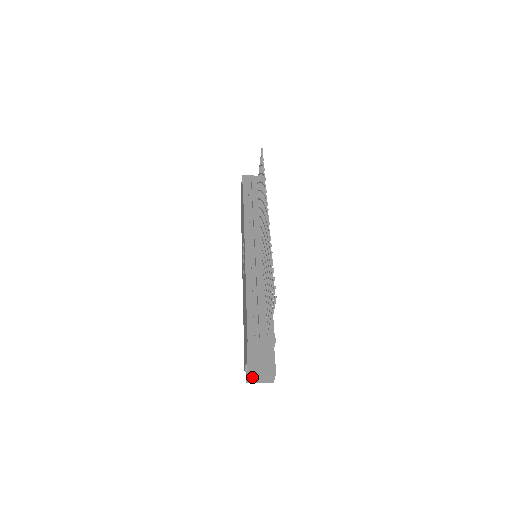
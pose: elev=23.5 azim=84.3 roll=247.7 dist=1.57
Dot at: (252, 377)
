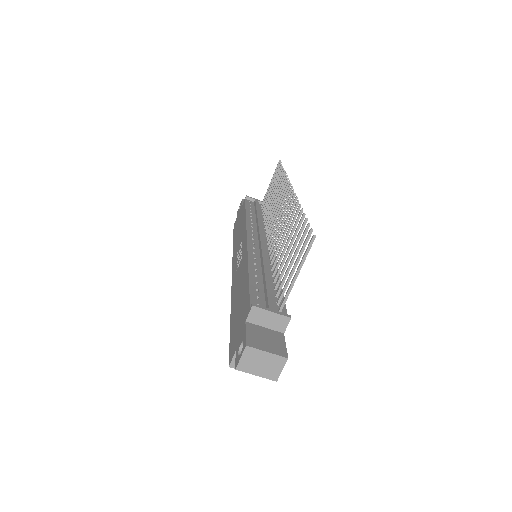
Dot at: (249, 359)
